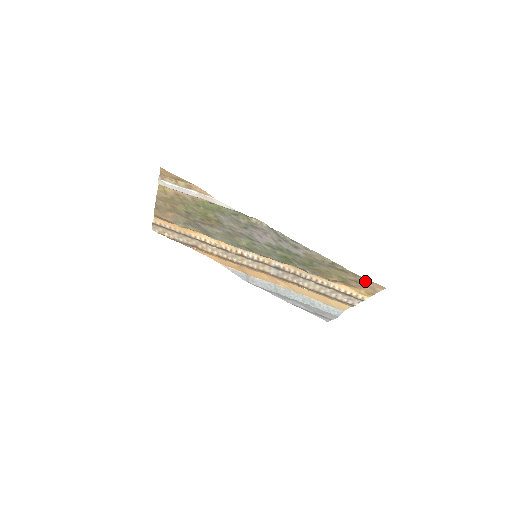
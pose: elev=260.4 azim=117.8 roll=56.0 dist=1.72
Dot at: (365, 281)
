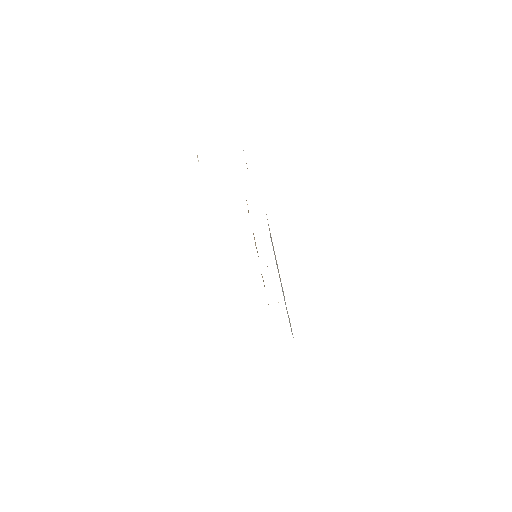
Dot at: occluded
